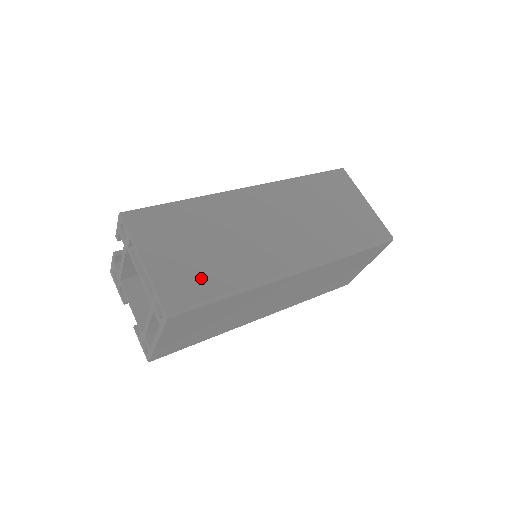
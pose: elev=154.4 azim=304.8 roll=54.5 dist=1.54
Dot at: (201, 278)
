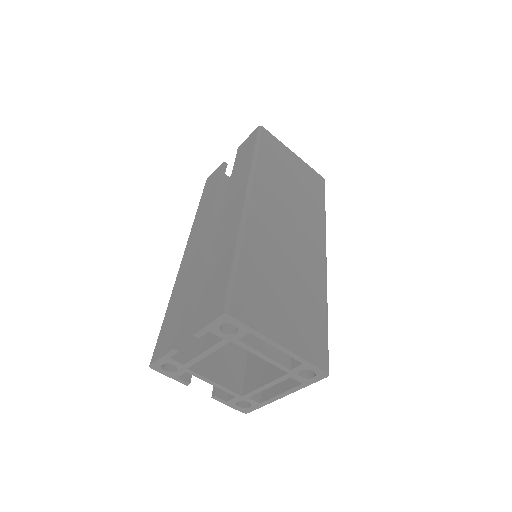
Dot at: (311, 321)
